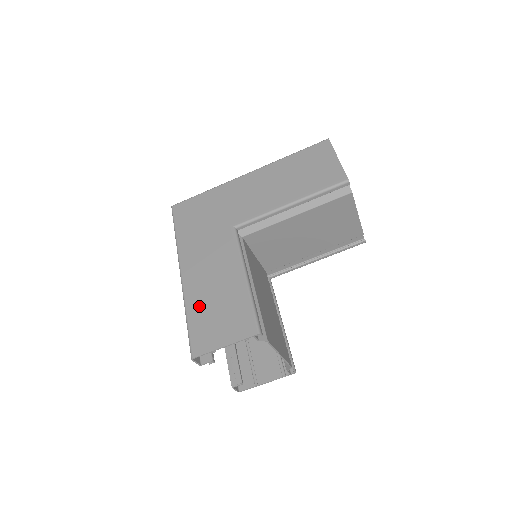
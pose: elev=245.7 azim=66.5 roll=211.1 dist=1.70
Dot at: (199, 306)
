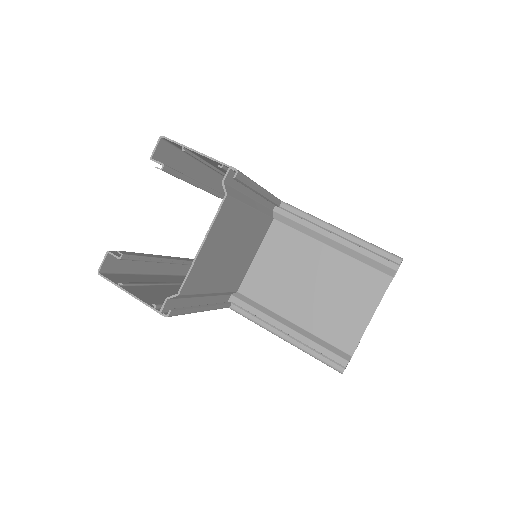
Dot at: occluded
